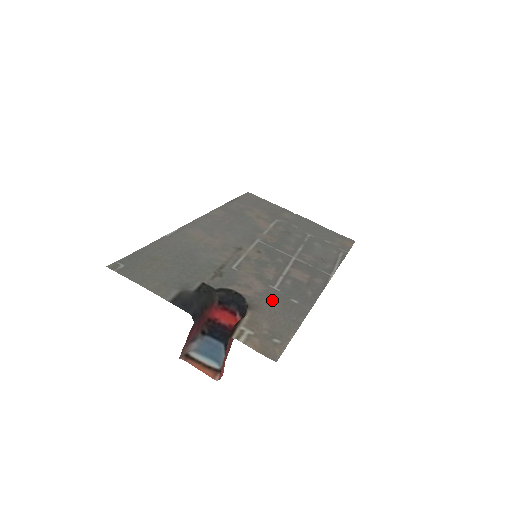
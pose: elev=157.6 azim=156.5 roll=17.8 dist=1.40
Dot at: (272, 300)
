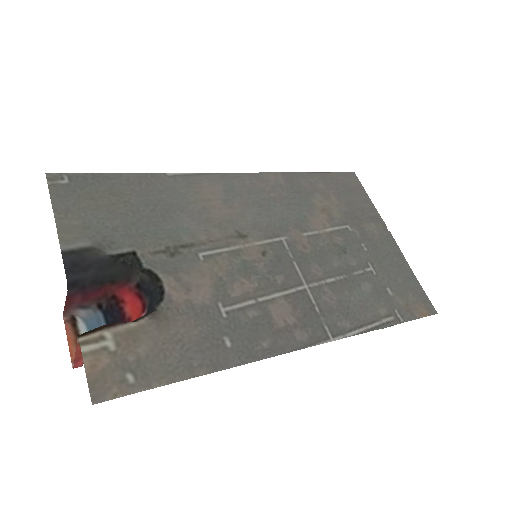
Dot at: (197, 323)
